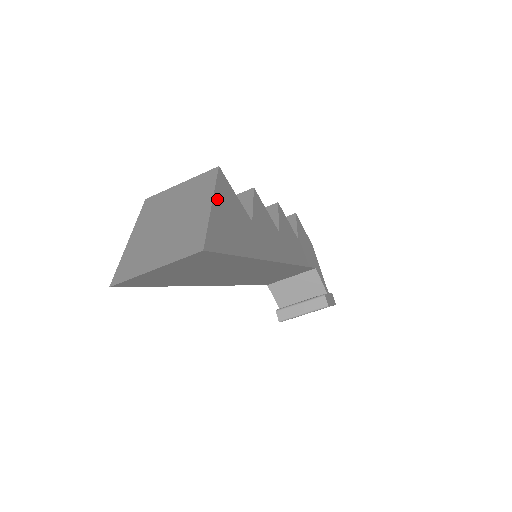
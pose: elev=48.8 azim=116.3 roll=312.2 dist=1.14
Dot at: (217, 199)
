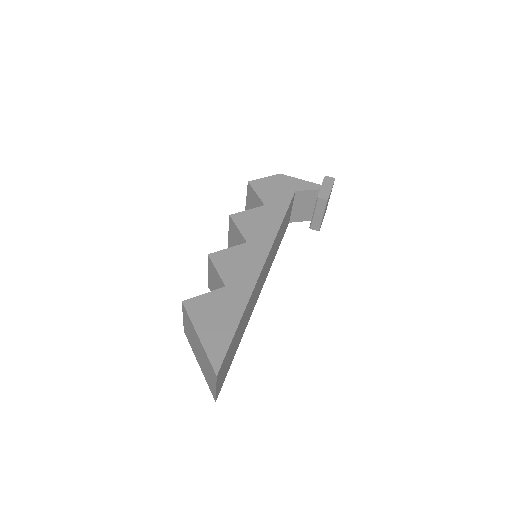
Dot at: (198, 327)
